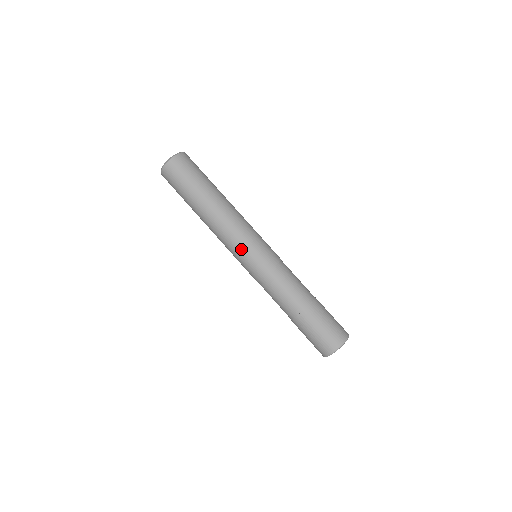
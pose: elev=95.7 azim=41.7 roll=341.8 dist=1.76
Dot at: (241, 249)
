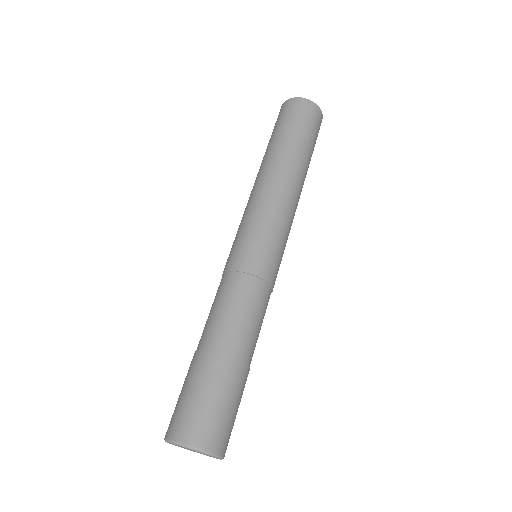
Dot at: (271, 228)
